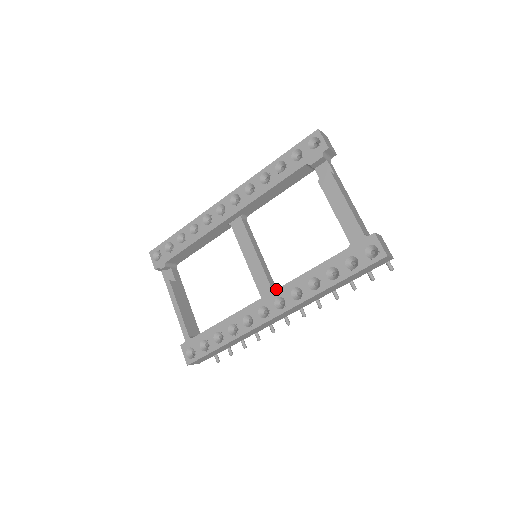
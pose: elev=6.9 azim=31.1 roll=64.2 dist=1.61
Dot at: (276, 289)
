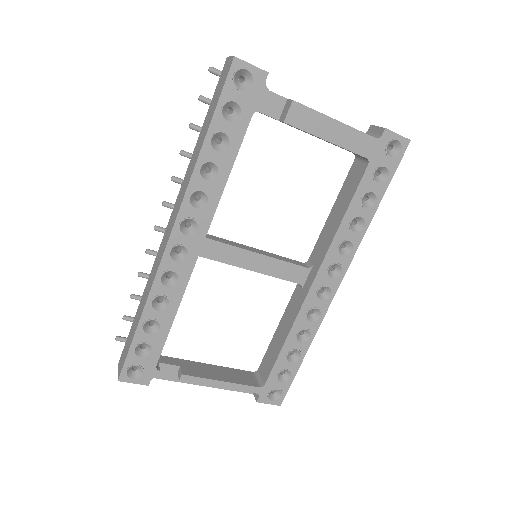
Dot at: (321, 264)
